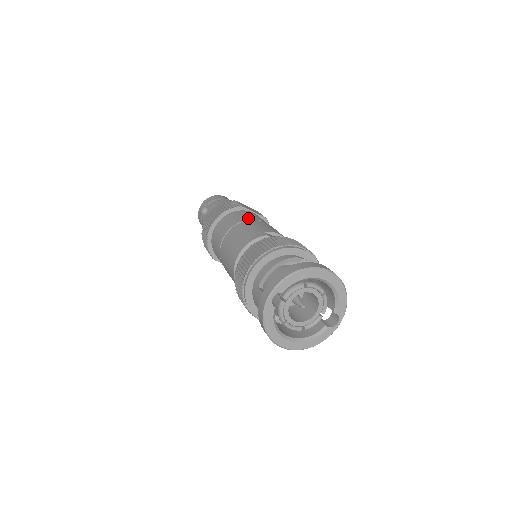
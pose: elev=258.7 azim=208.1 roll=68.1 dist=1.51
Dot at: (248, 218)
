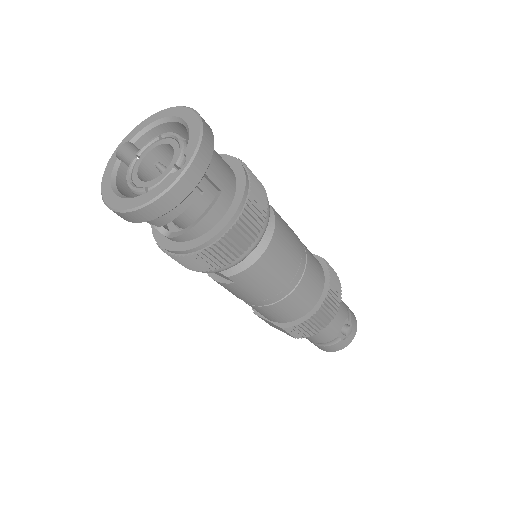
Dot at: occluded
